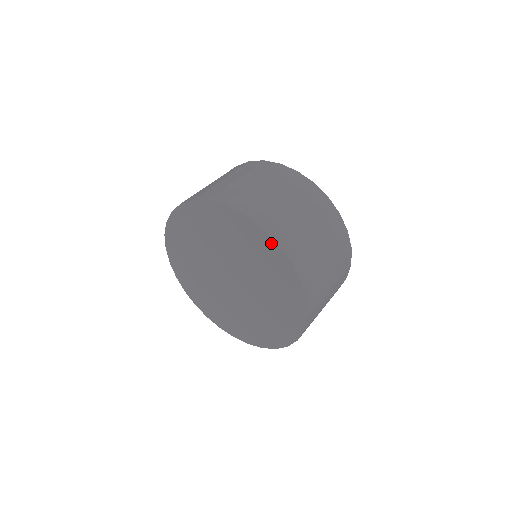
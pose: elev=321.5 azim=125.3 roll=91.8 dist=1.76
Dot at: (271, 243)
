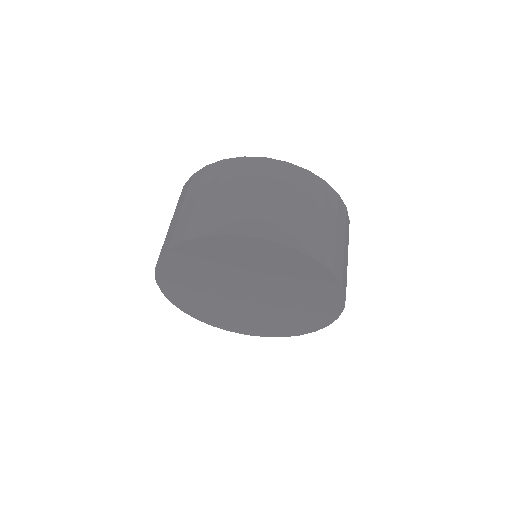
Dot at: (310, 261)
